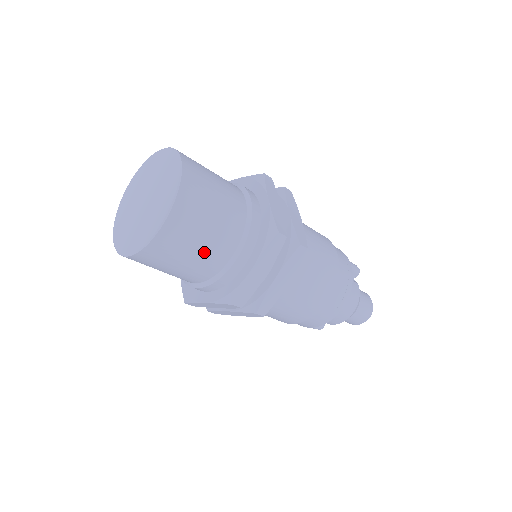
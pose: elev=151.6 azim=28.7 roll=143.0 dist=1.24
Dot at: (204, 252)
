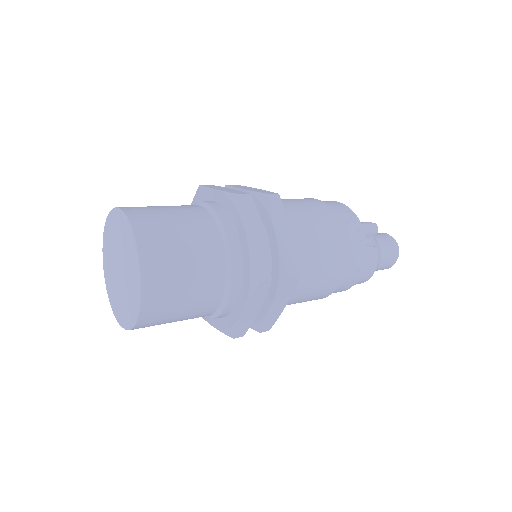
Dot at: (190, 313)
